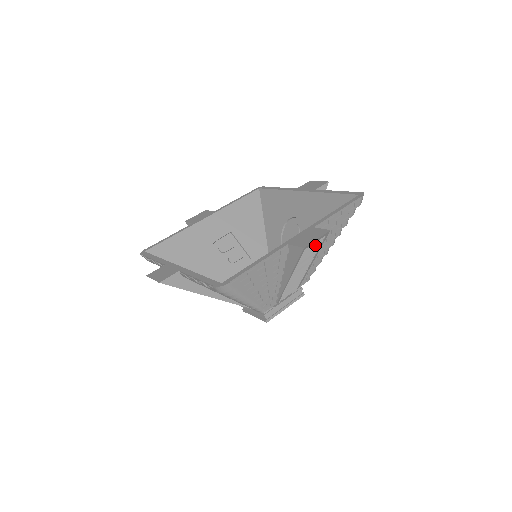
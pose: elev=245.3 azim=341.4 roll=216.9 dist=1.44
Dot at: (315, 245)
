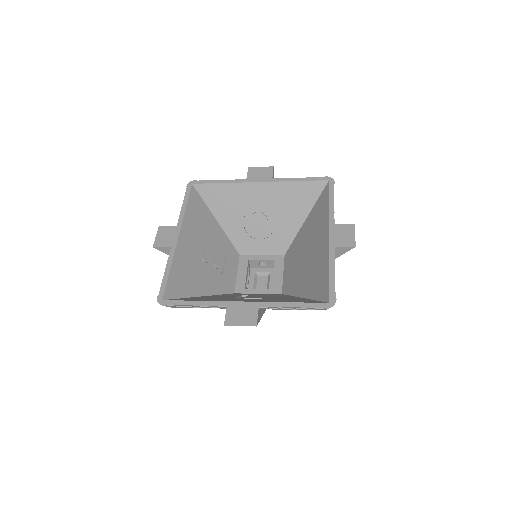
Dot at: occluded
